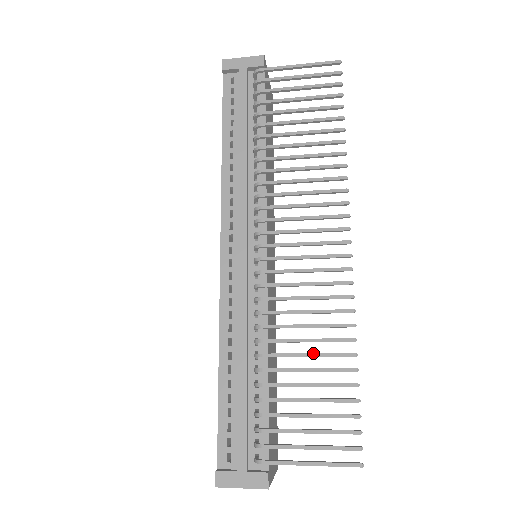
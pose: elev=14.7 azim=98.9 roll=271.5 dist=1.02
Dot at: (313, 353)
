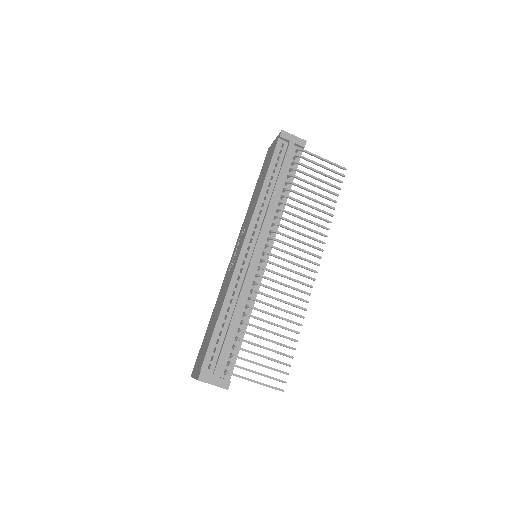
Dot at: occluded
